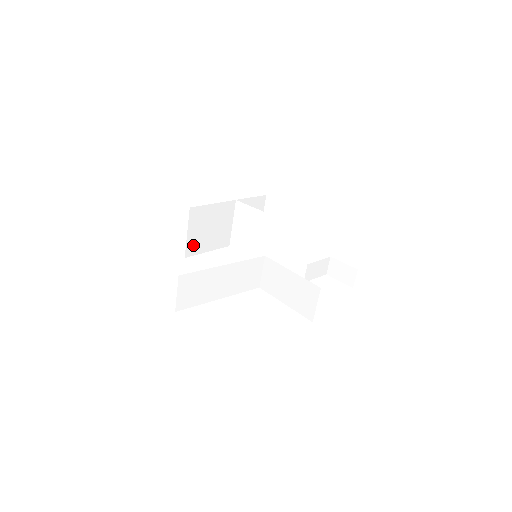
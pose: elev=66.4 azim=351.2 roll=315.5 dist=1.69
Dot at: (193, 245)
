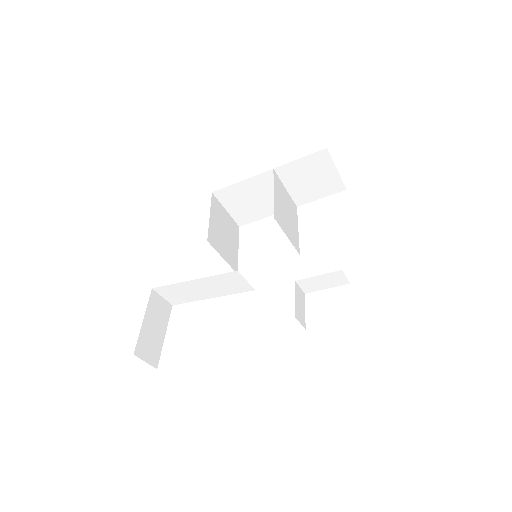
Dot at: (242, 216)
